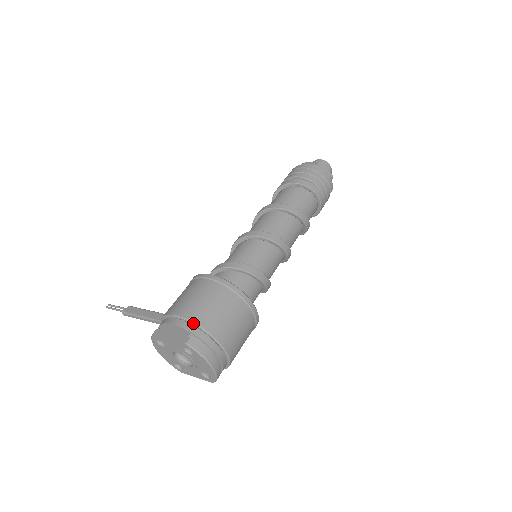
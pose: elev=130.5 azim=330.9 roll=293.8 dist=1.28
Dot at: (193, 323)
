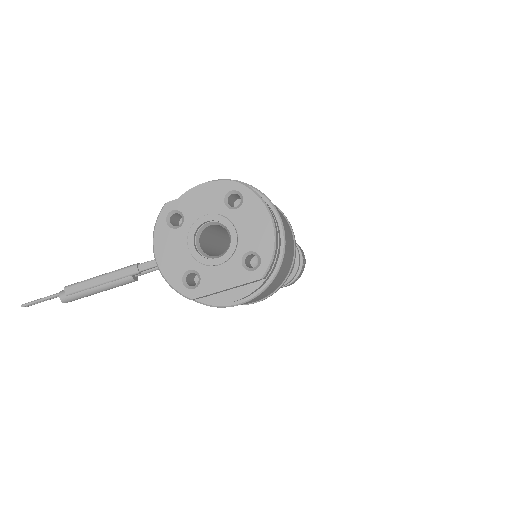
Dot at: occluded
